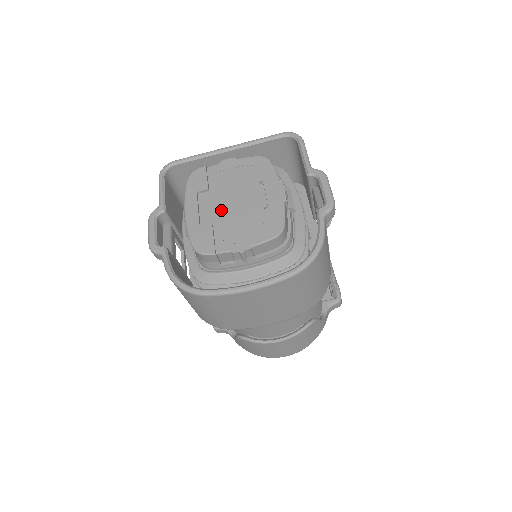
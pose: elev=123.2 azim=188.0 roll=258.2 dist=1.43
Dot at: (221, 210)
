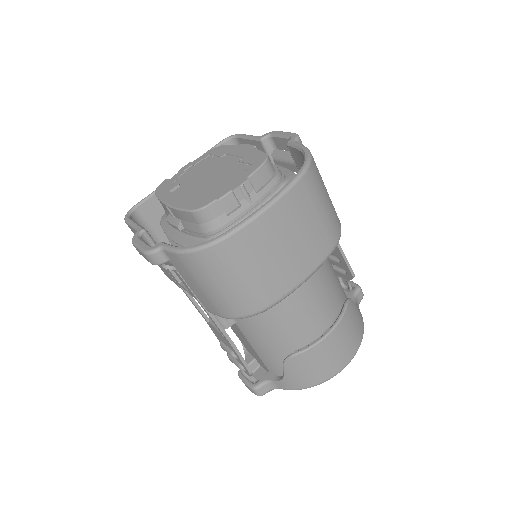
Dot at: (201, 185)
